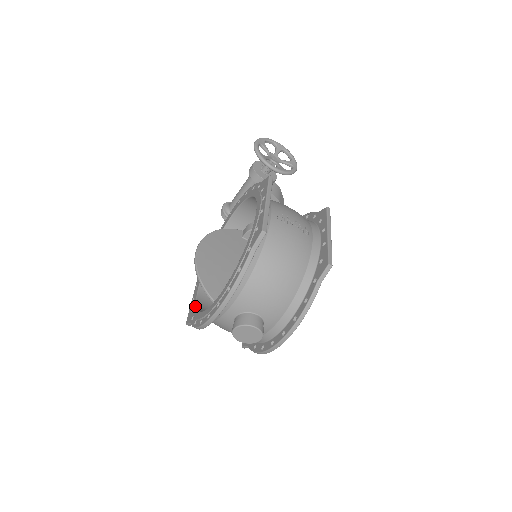
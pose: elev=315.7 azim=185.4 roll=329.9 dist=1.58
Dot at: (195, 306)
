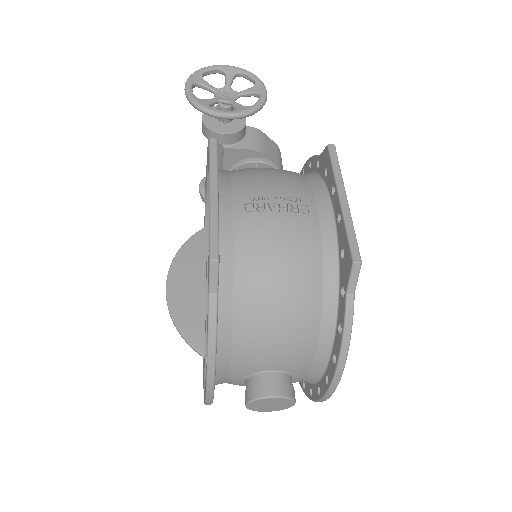
Dot at: occluded
